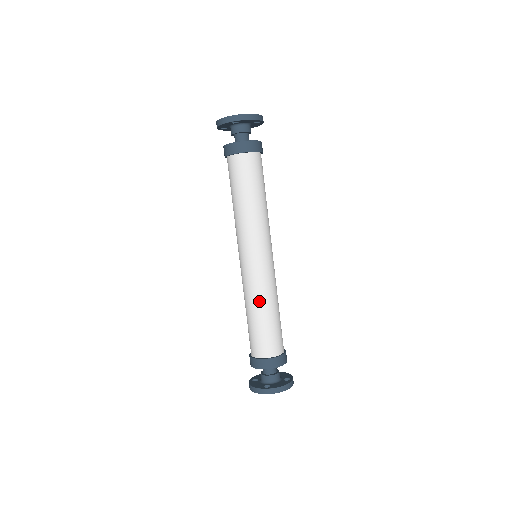
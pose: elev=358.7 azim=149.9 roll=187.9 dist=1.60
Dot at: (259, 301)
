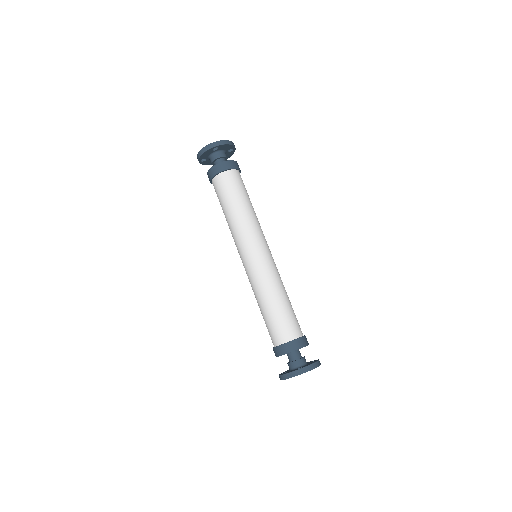
Dot at: (272, 289)
